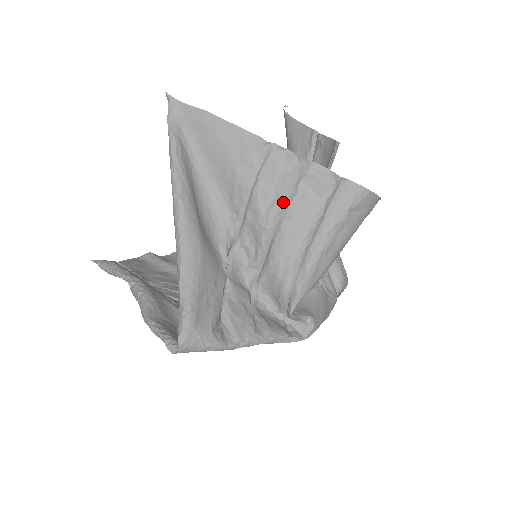
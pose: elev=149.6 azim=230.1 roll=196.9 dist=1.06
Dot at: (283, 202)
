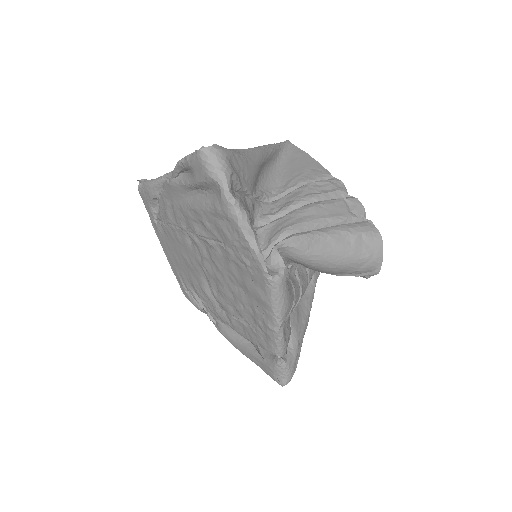
Dot at: (322, 197)
